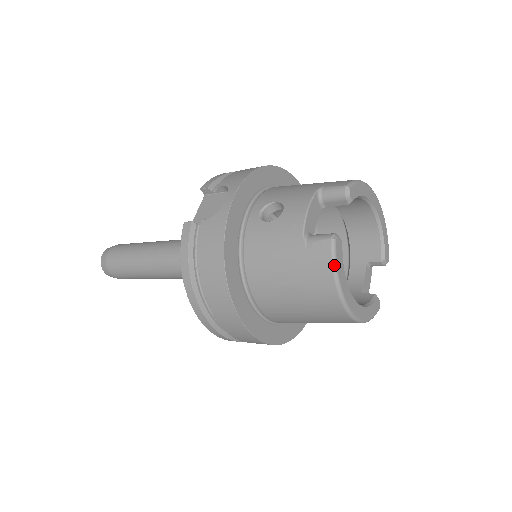
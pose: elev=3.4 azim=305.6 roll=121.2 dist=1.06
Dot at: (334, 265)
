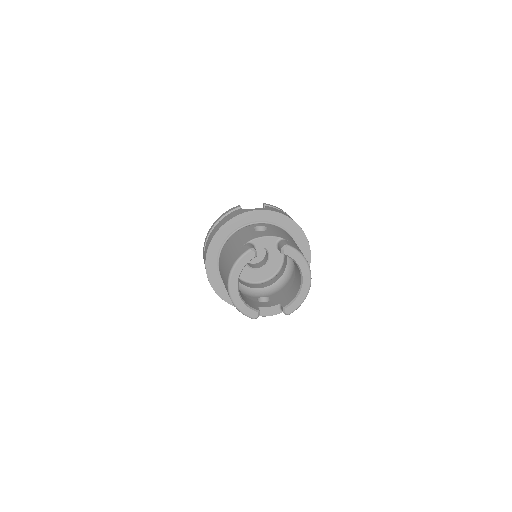
Dot at: (239, 258)
